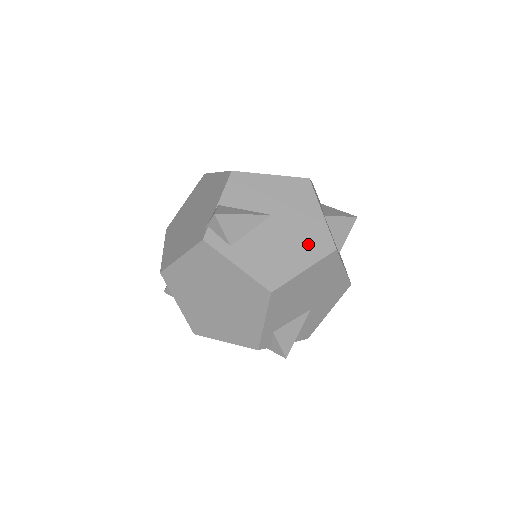
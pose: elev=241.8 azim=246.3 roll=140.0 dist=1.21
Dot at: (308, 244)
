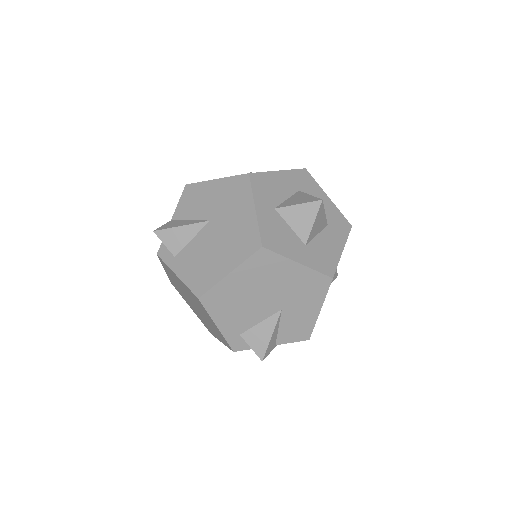
Dot at: (236, 245)
